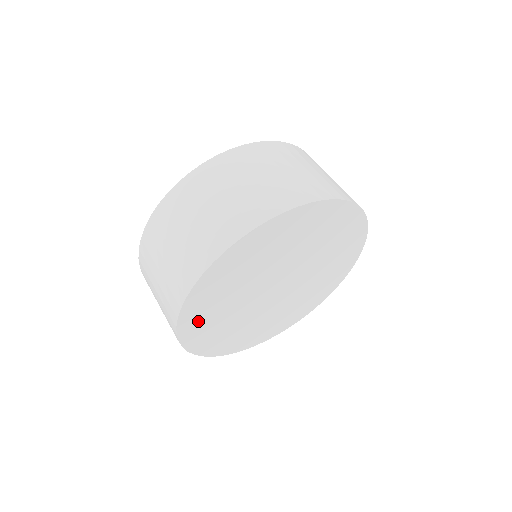
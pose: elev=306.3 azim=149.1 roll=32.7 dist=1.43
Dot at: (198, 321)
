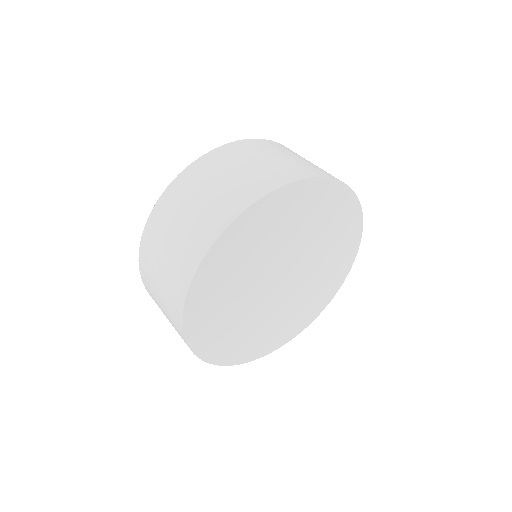
Dot at: (218, 344)
